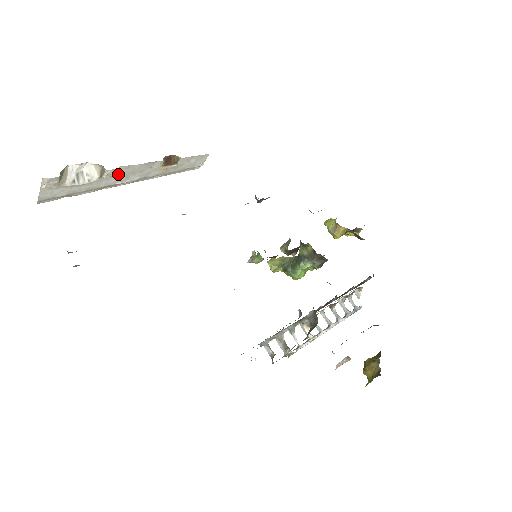
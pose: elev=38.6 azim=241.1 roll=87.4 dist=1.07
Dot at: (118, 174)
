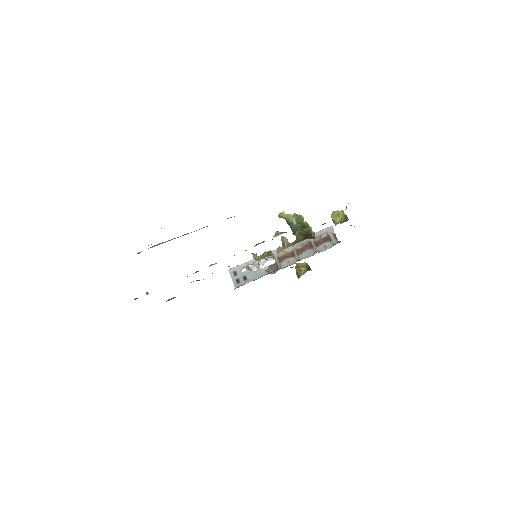
Dot at: occluded
